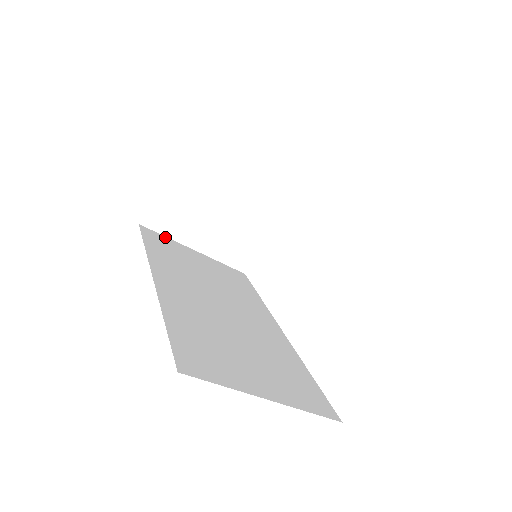
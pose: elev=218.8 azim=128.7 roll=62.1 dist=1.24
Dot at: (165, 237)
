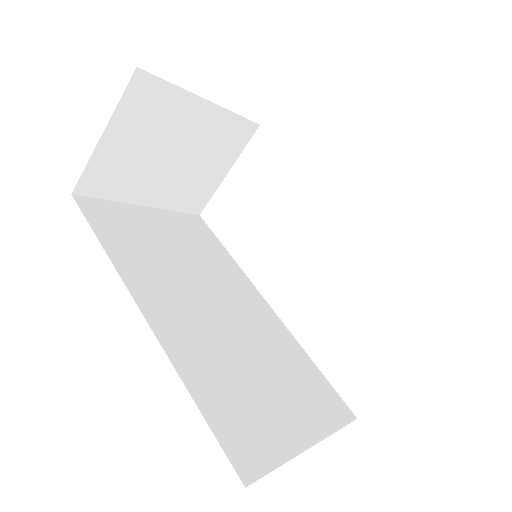
Dot at: (108, 202)
